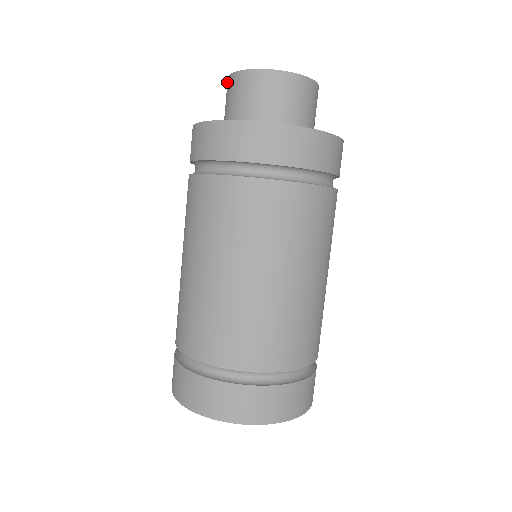
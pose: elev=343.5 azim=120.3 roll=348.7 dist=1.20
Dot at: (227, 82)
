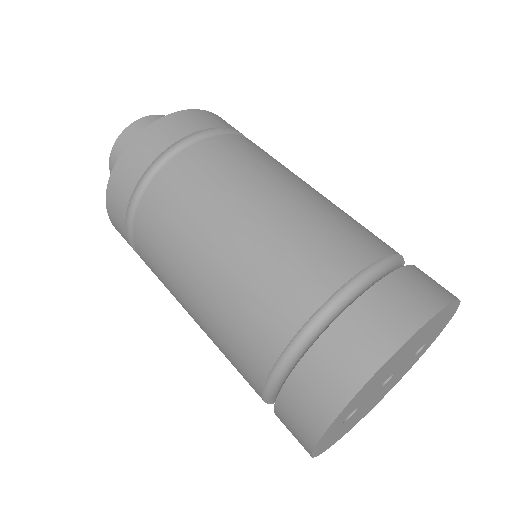
Dot at: occluded
